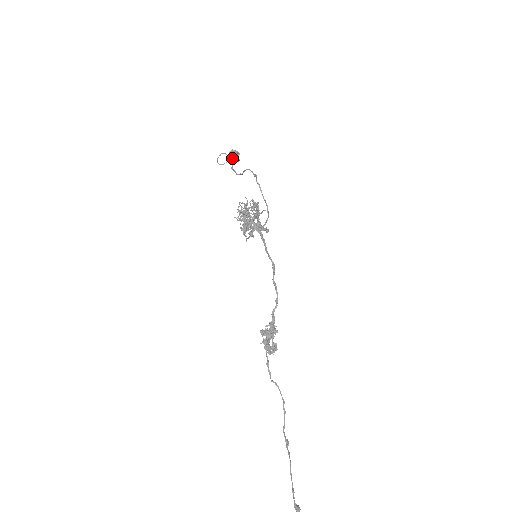
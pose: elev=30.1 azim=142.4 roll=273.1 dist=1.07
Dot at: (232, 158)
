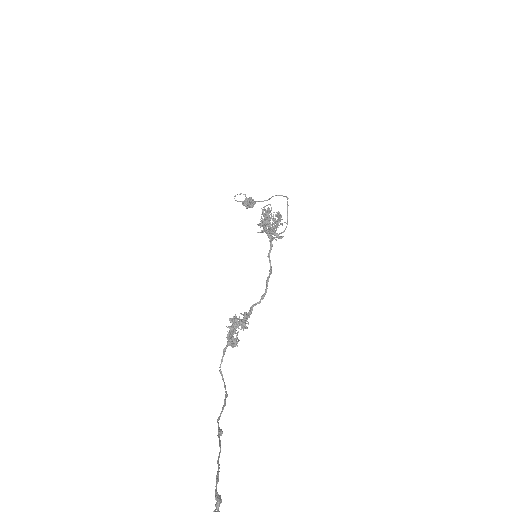
Dot at: occluded
